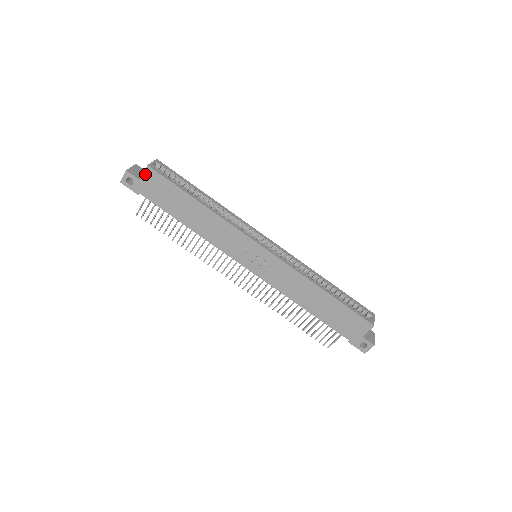
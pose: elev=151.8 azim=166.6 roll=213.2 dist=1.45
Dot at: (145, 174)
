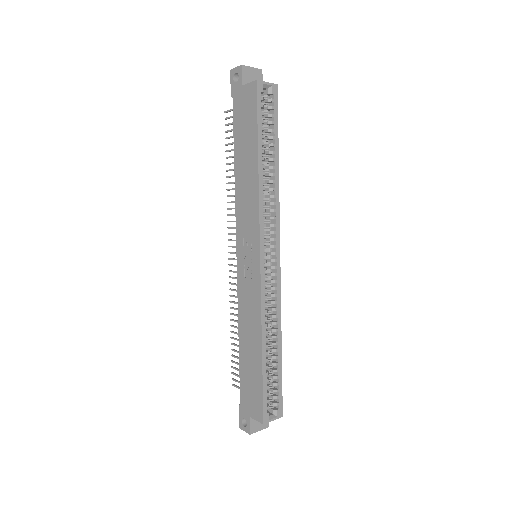
Dot at: (249, 85)
